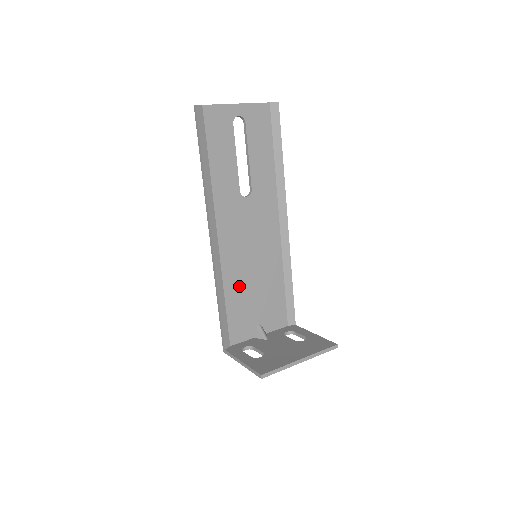
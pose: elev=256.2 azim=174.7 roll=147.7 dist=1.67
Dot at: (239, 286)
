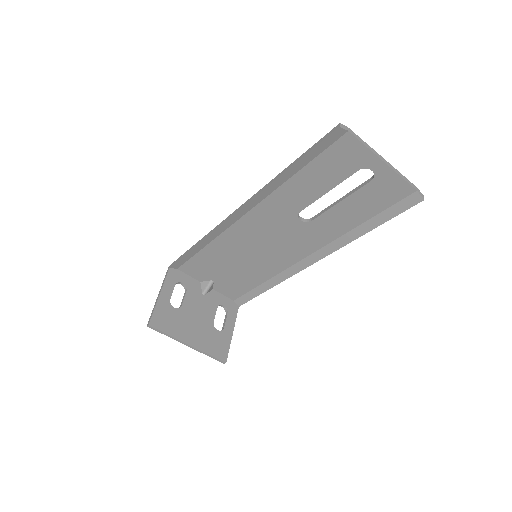
Dot at: (224, 253)
